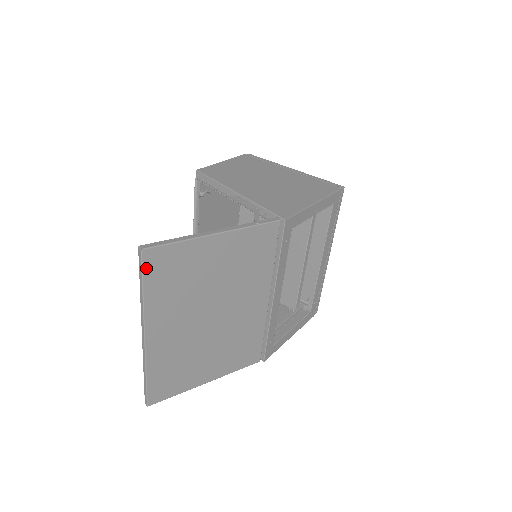
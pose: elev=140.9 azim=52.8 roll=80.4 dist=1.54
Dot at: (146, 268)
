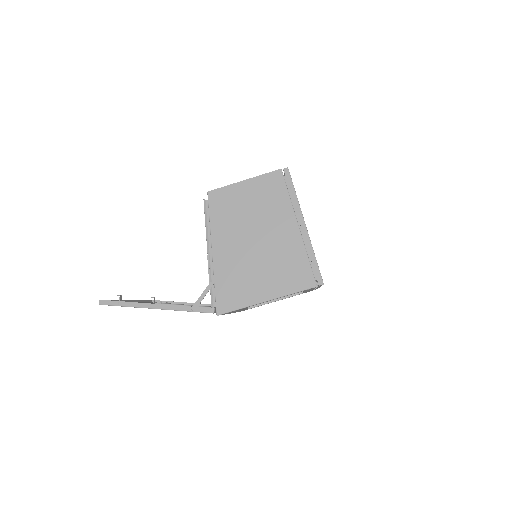
Dot at: occluded
